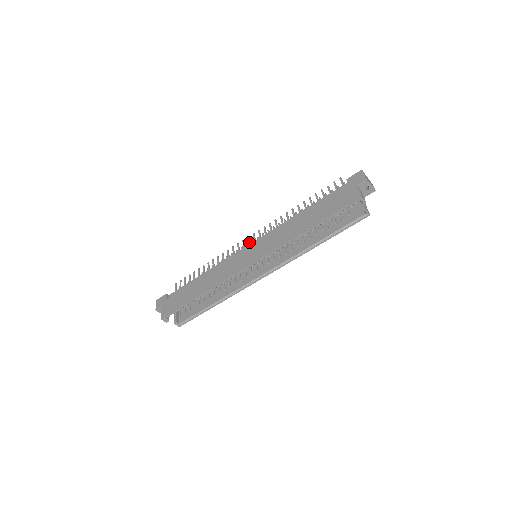
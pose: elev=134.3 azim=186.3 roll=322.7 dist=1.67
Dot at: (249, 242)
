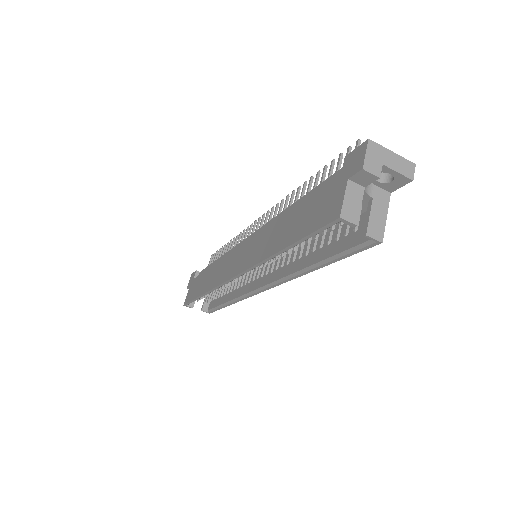
Dot at: (255, 229)
